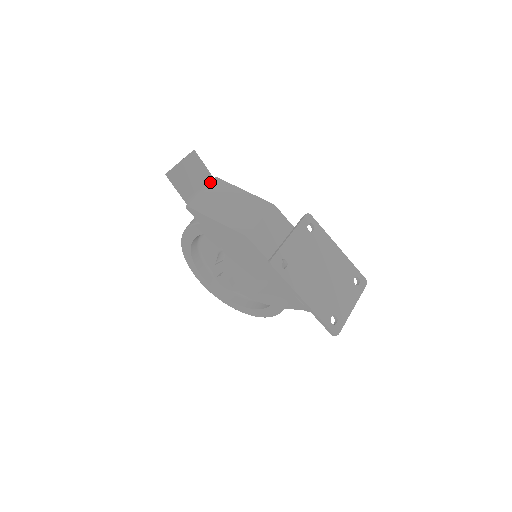
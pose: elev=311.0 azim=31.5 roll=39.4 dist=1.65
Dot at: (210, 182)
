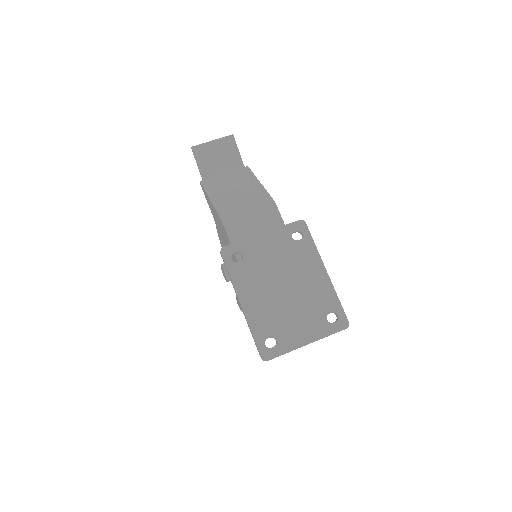
Dot at: (238, 169)
